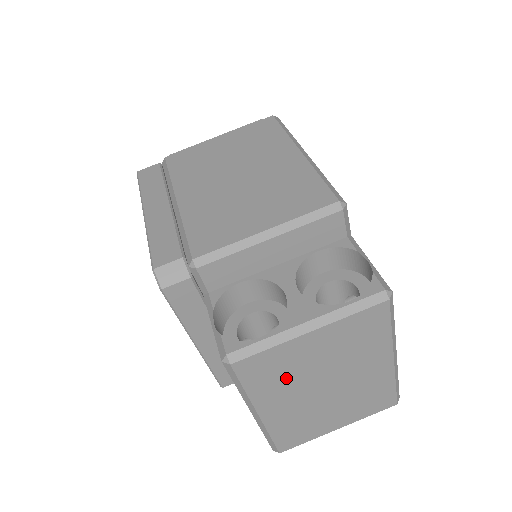
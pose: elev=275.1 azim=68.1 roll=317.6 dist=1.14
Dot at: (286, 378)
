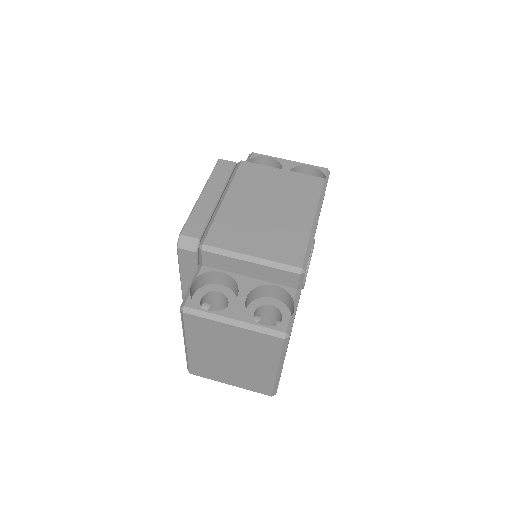
Dot at: (210, 338)
